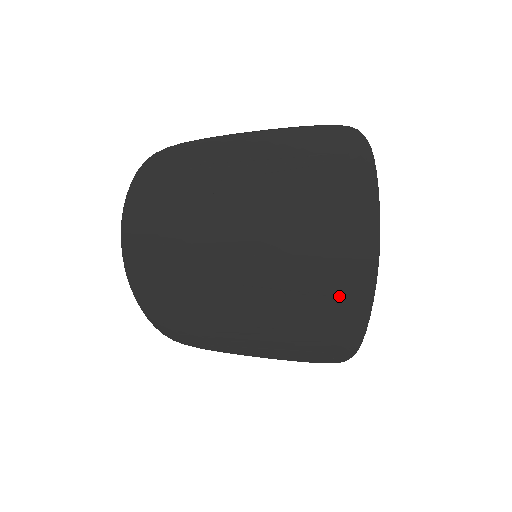
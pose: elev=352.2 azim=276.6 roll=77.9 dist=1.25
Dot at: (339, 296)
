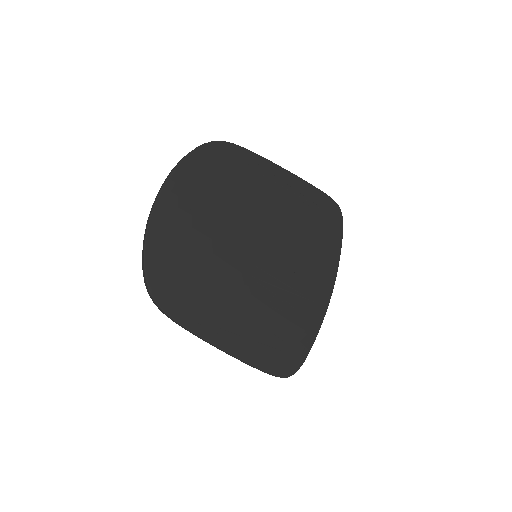
Dot at: (303, 313)
